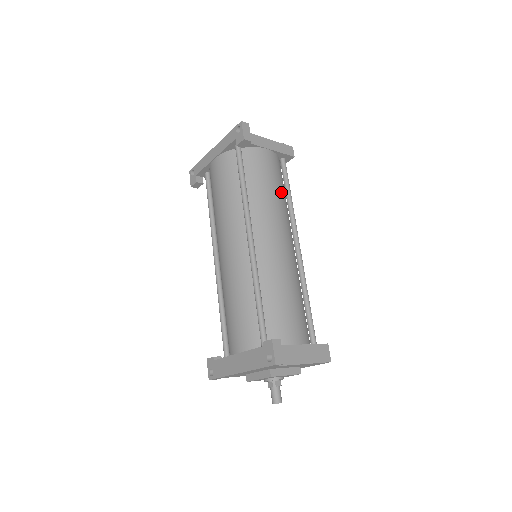
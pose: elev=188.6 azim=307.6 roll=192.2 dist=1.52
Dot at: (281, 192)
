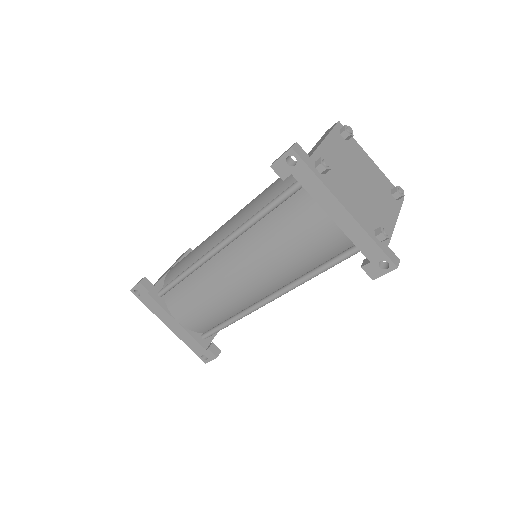
Dot at: occluded
